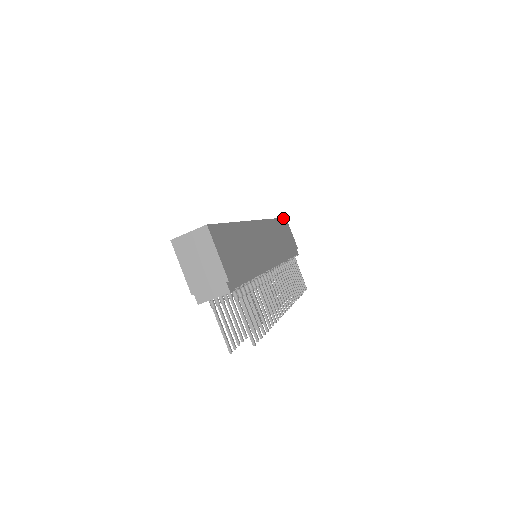
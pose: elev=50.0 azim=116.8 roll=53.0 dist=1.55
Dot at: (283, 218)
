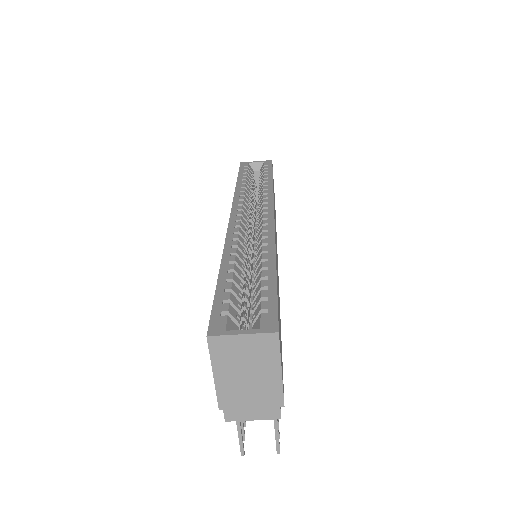
Dot at: occluded
